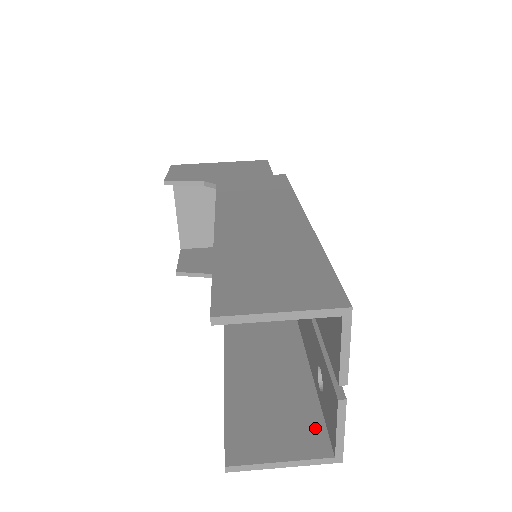
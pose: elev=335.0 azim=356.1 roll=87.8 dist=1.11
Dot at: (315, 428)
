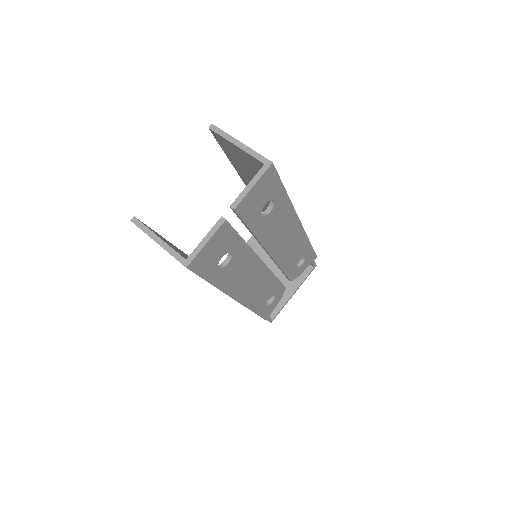
Dot at: occluded
